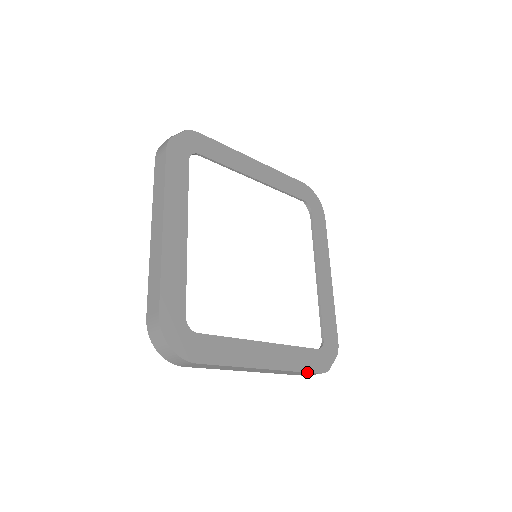
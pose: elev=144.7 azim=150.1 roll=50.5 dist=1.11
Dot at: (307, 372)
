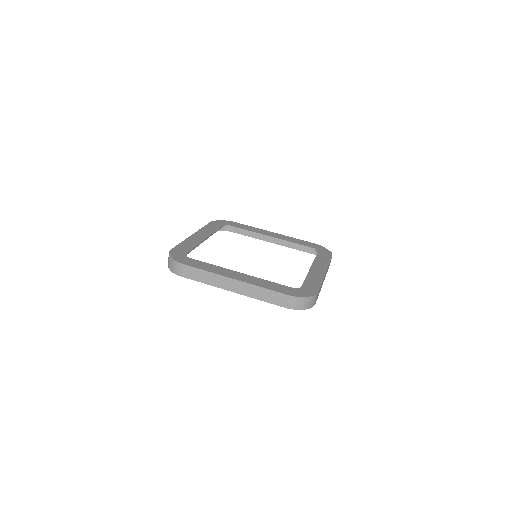
Dot at: occluded
